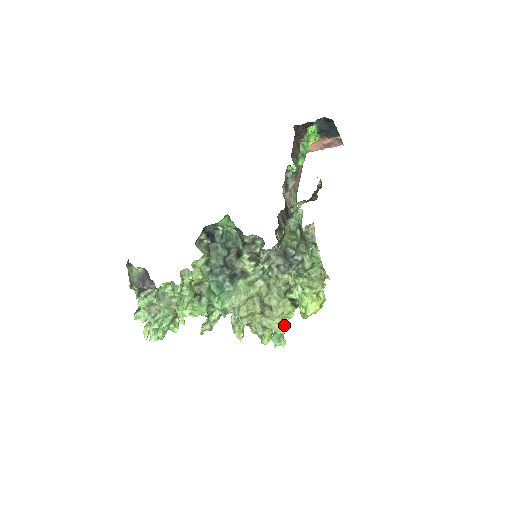
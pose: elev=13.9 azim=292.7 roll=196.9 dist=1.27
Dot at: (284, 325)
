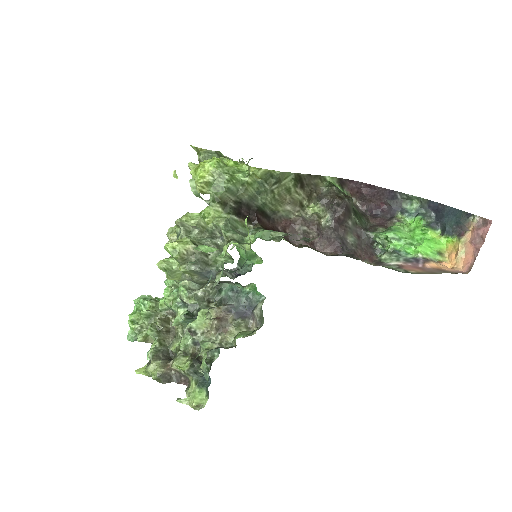
Dot at: (212, 248)
